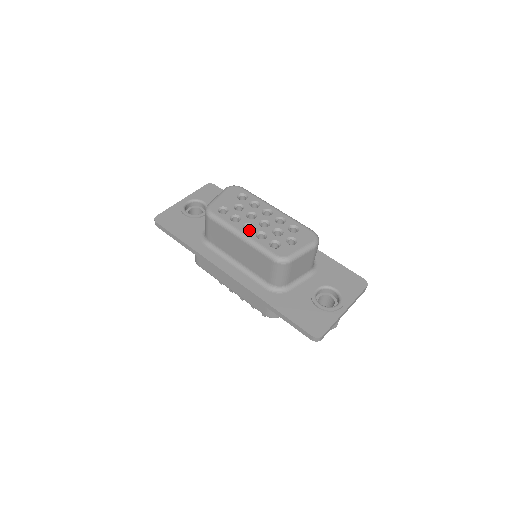
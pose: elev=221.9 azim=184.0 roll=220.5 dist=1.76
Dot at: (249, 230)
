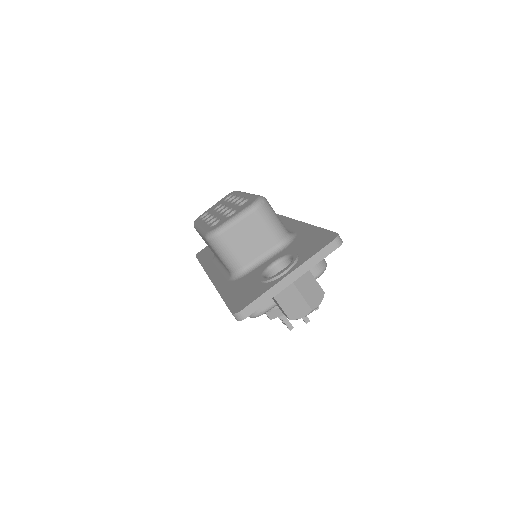
Dot at: occluded
